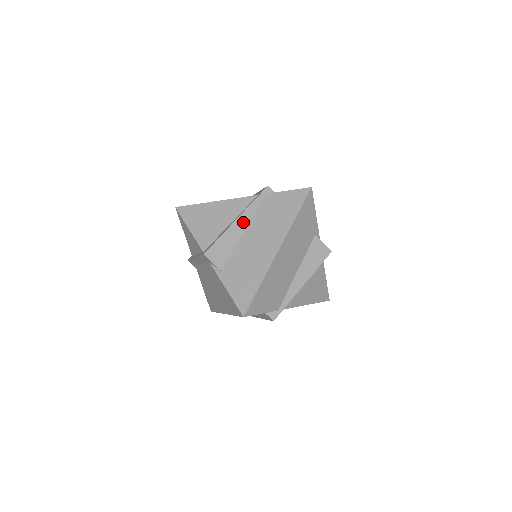
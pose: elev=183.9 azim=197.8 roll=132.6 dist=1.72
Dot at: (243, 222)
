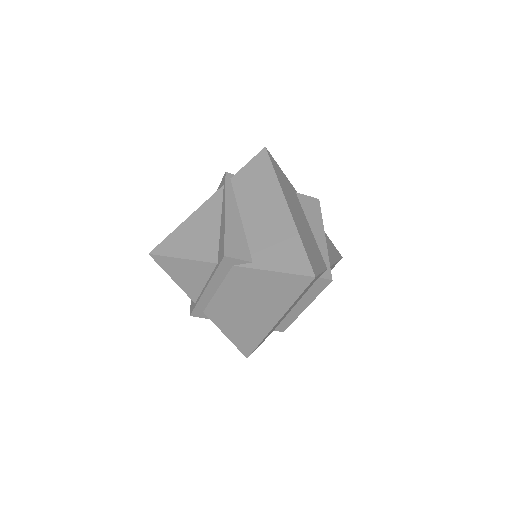
Dot at: (232, 211)
